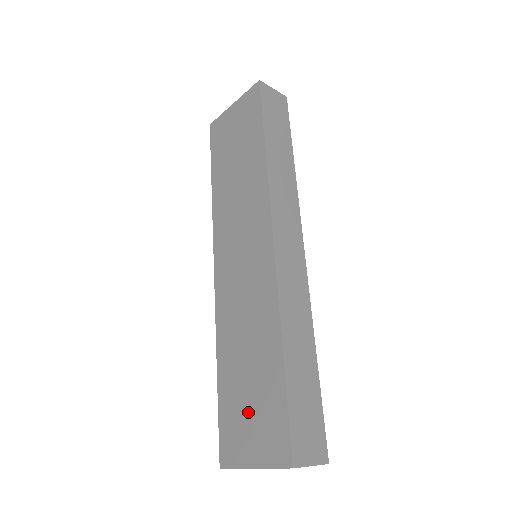
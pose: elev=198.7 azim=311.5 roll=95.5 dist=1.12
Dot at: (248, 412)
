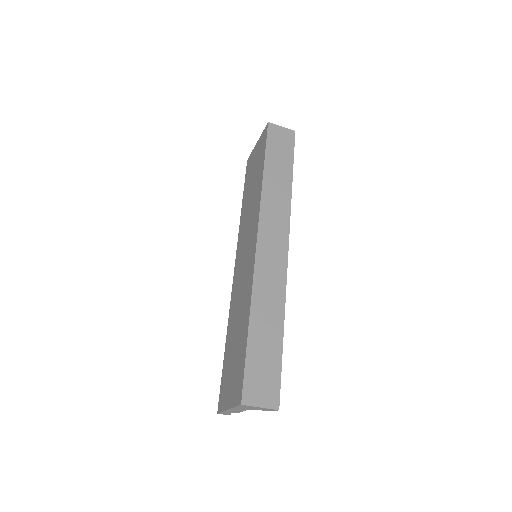
Dot at: (232, 369)
